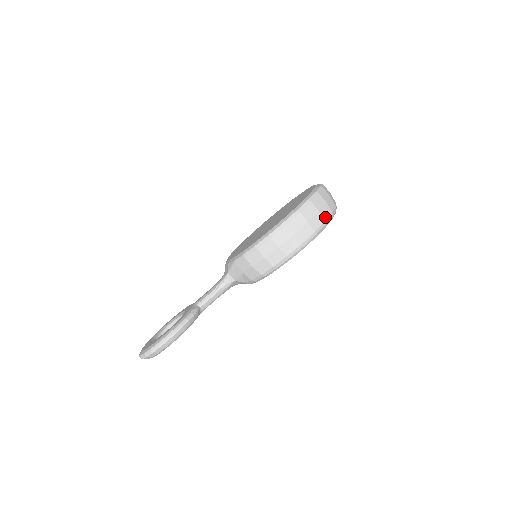
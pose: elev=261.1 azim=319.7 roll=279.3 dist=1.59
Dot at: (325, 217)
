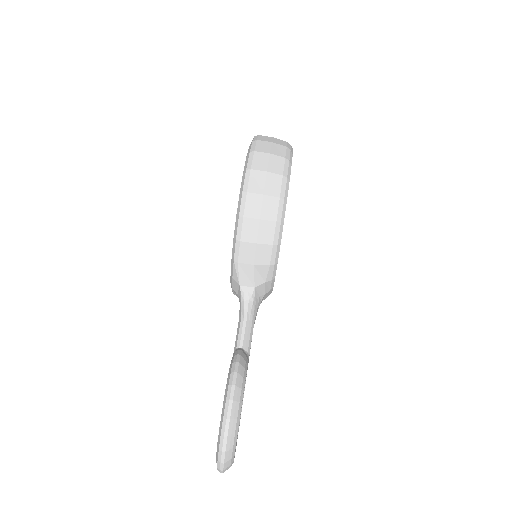
Dot at: (283, 145)
